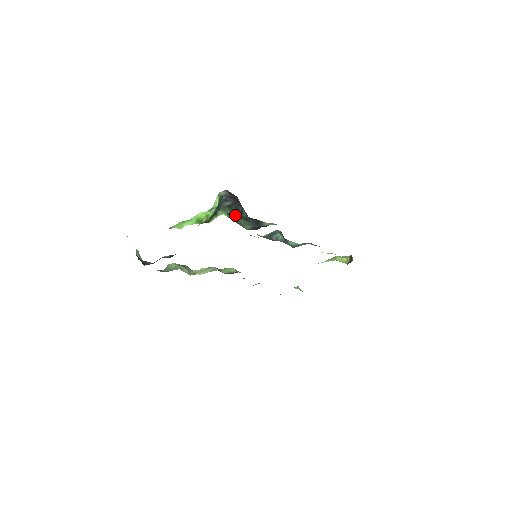
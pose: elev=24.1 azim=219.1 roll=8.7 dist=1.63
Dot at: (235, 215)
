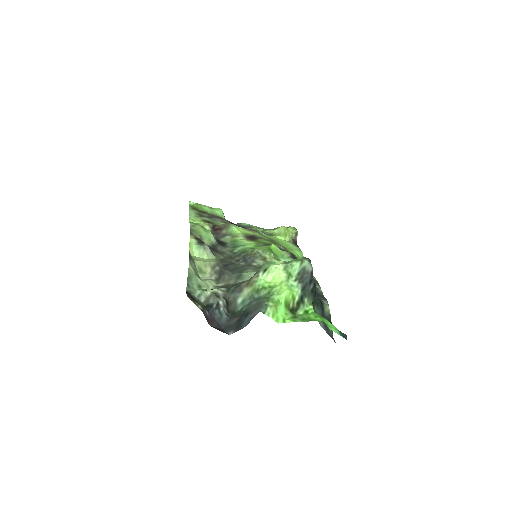
Dot at: (314, 302)
